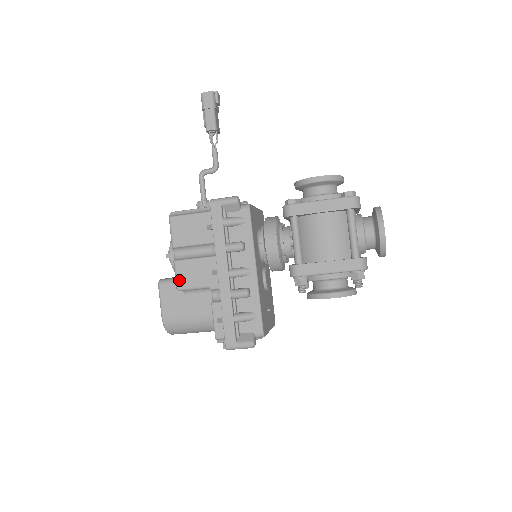
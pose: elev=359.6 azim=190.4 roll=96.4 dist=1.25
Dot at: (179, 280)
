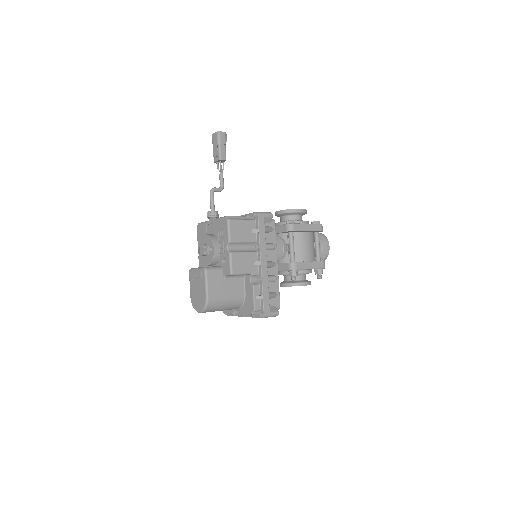
Dot at: (234, 267)
